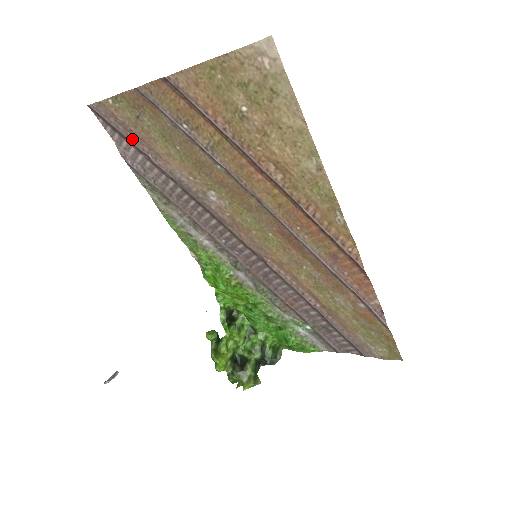
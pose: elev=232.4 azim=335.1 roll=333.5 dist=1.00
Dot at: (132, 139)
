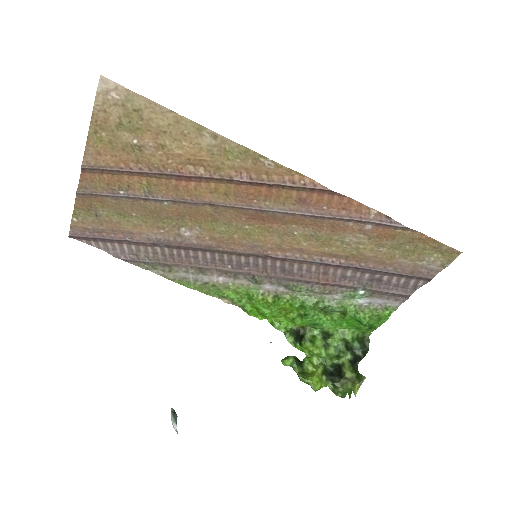
Dot at: (108, 236)
